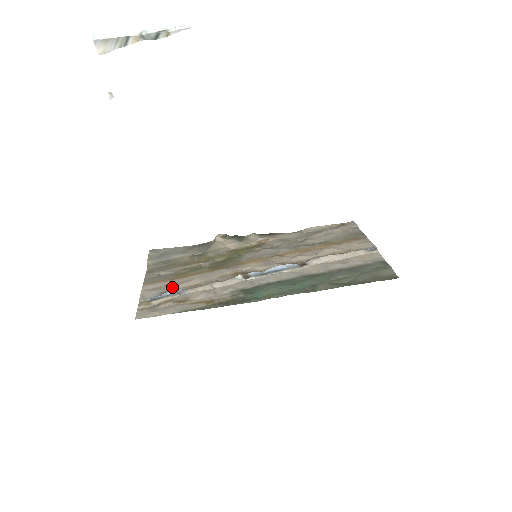
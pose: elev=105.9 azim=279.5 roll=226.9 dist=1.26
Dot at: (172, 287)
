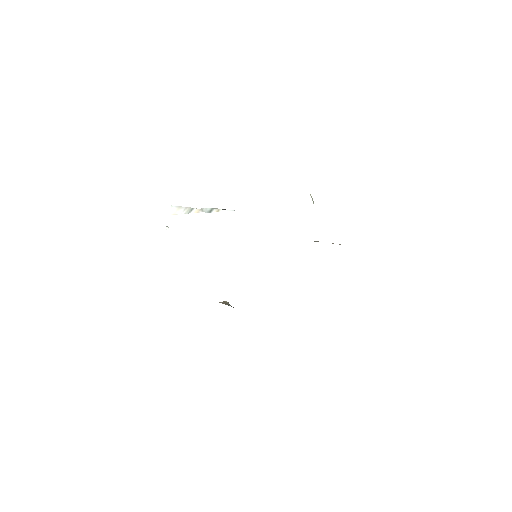
Dot at: occluded
